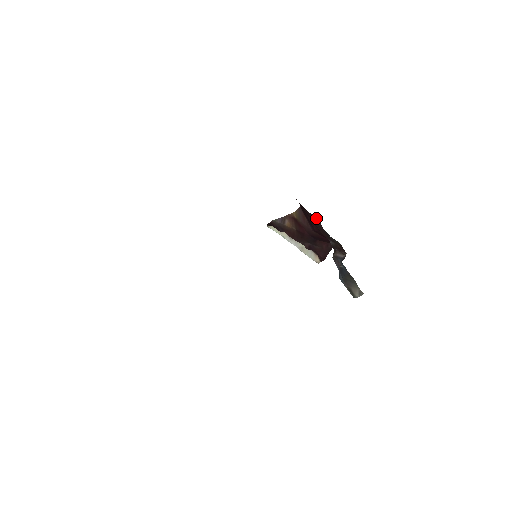
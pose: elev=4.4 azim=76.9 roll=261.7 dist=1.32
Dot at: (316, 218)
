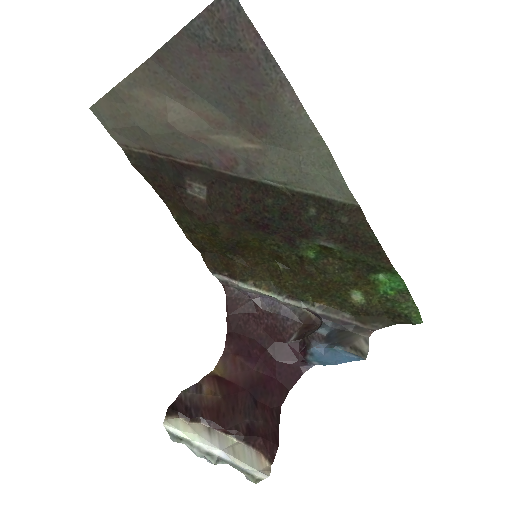
Dot at: (265, 313)
